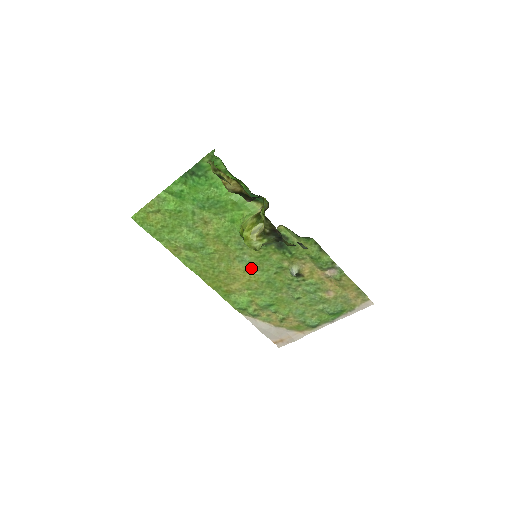
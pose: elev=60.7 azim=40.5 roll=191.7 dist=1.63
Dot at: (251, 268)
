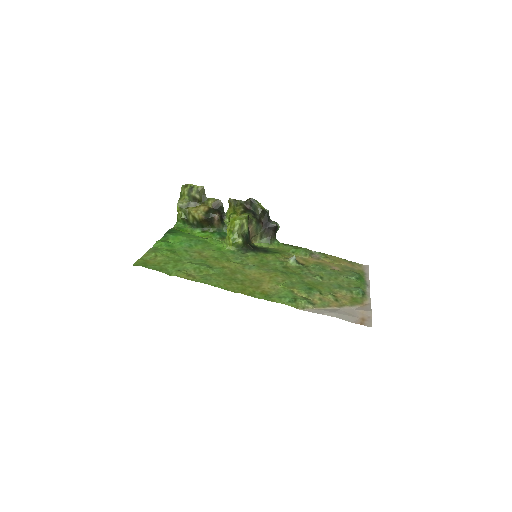
Dot at: (262, 270)
